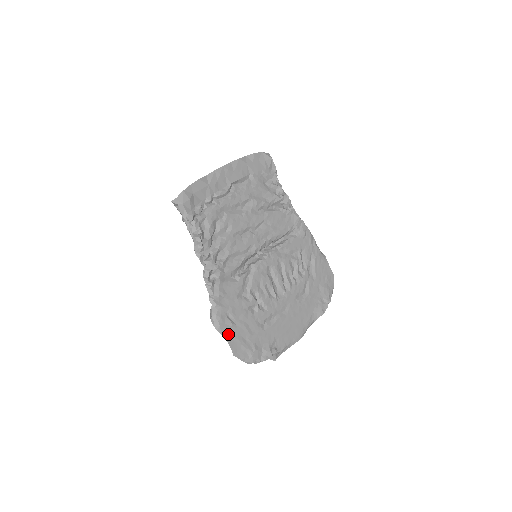
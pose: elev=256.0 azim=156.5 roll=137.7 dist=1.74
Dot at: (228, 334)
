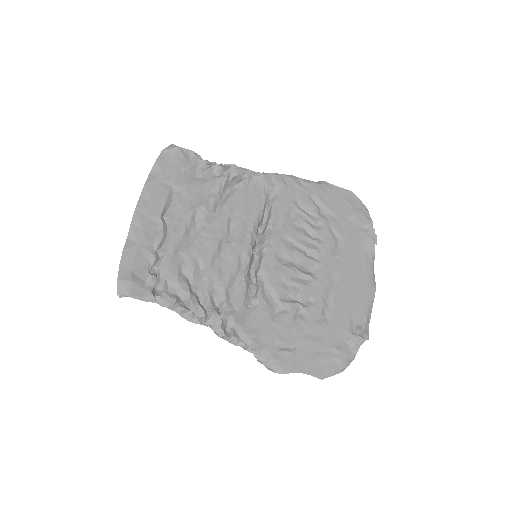
Dot at: (297, 366)
